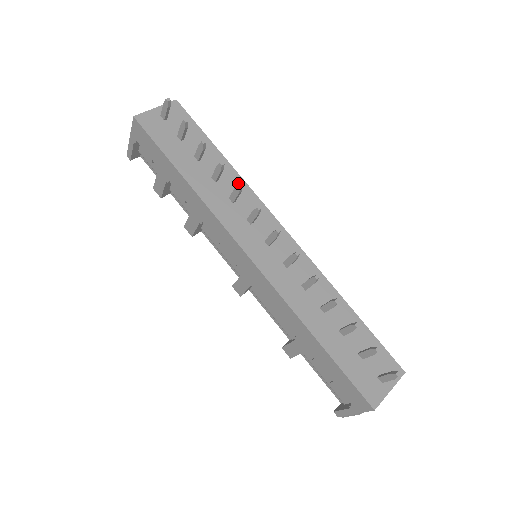
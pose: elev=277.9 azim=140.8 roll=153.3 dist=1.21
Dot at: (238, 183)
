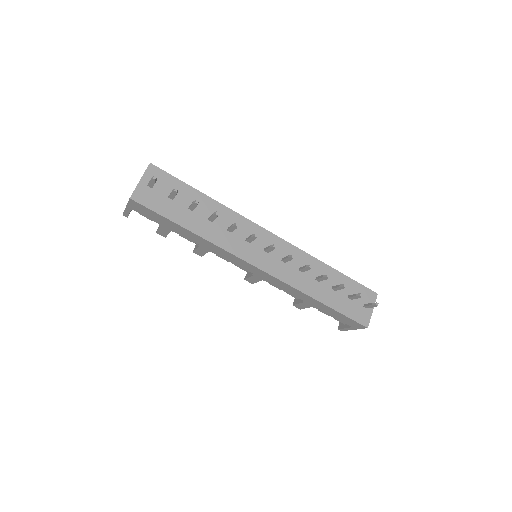
Dot at: (227, 213)
